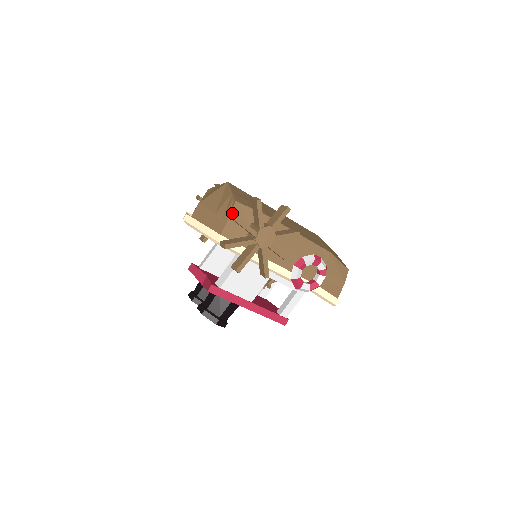
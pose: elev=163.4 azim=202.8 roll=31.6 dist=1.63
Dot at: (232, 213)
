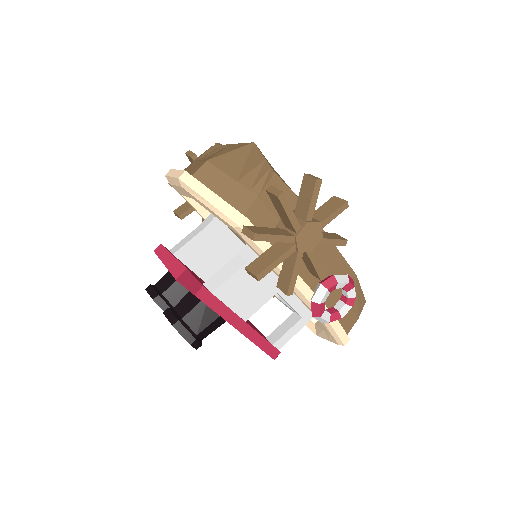
Dot at: occluded
